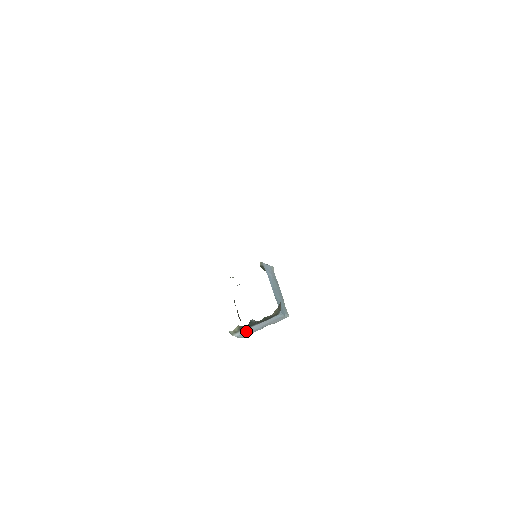
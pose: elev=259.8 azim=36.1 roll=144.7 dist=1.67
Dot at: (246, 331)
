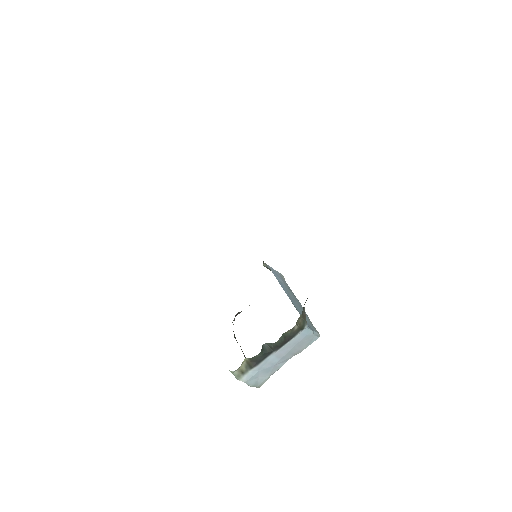
Dot at: (259, 370)
